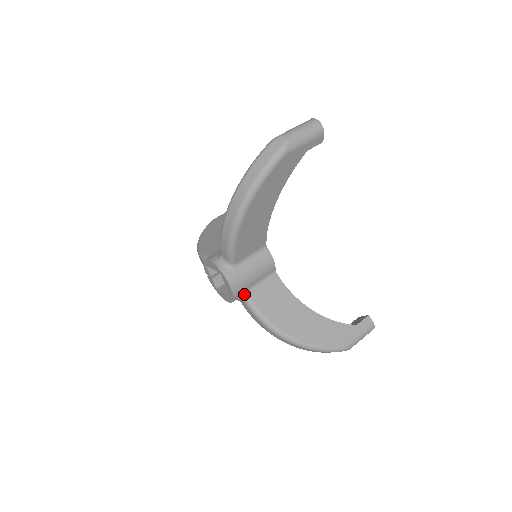
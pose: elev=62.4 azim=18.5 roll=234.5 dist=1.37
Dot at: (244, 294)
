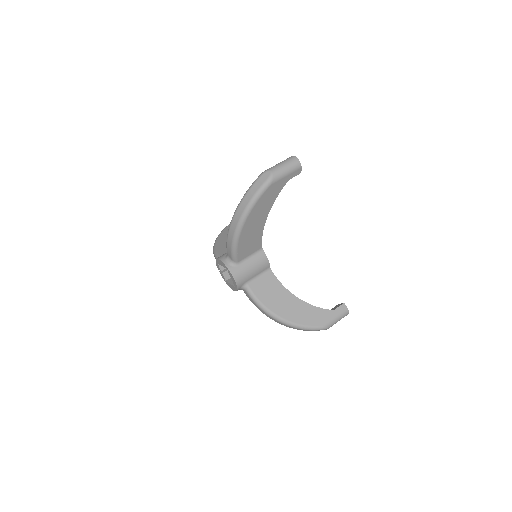
Dot at: (245, 285)
